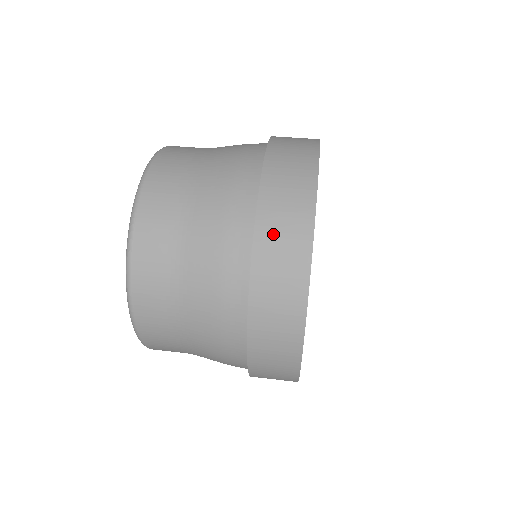
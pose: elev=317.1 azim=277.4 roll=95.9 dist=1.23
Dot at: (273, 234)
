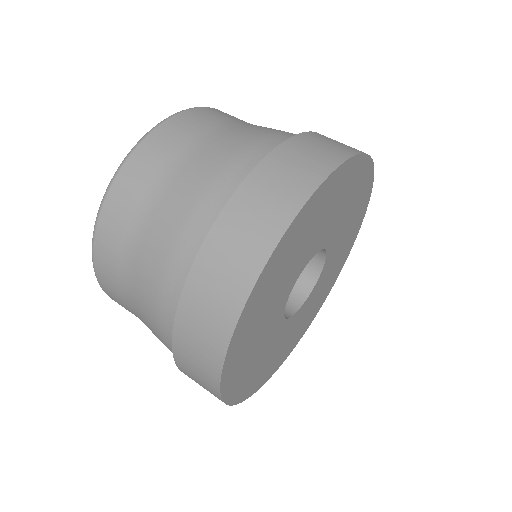
Dot at: (269, 180)
